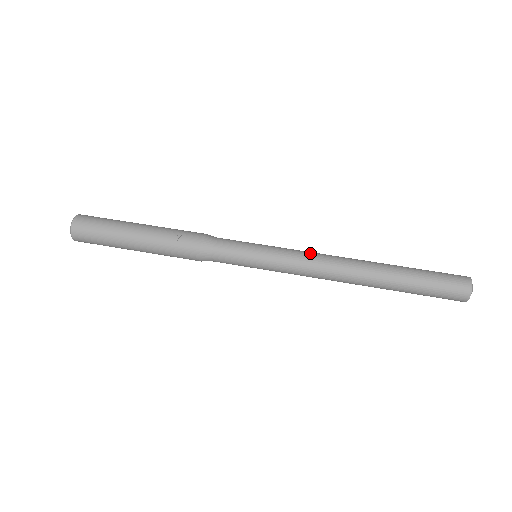
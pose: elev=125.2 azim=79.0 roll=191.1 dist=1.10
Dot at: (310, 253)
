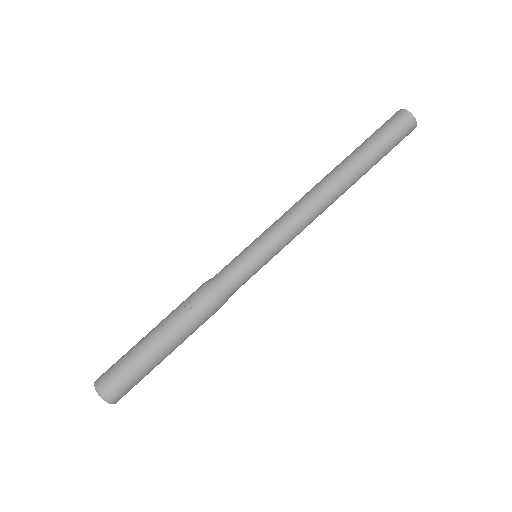
Dot at: (288, 210)
